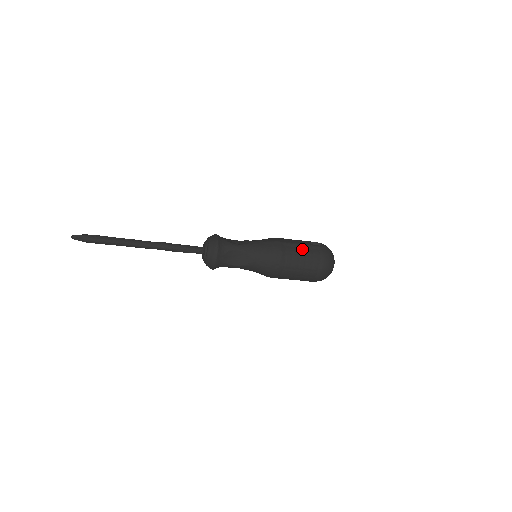
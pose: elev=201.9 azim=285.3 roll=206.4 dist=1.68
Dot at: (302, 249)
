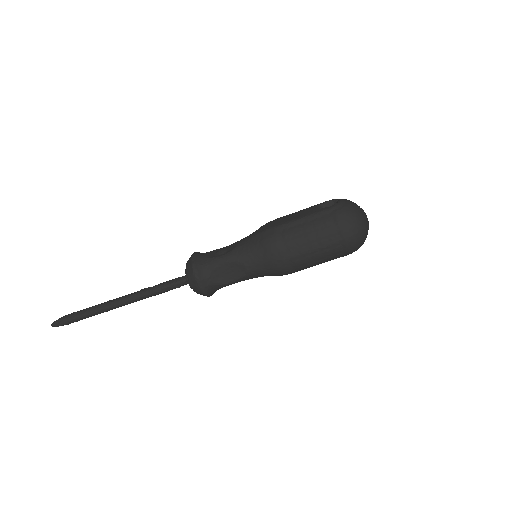
Dot at: (305, 224)
